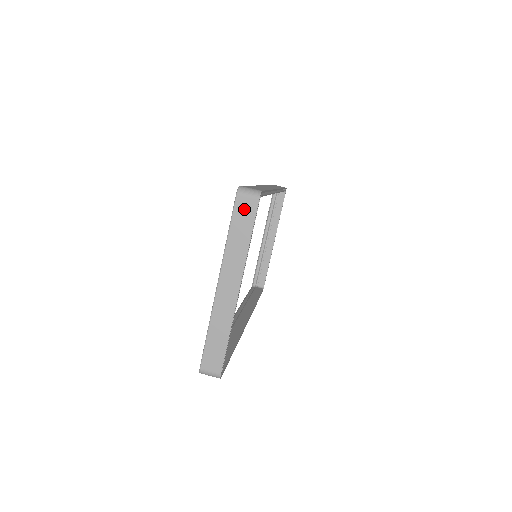
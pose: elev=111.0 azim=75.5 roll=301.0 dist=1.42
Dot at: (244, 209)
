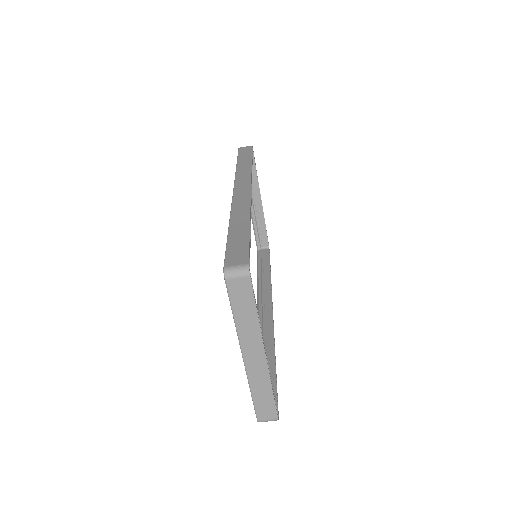
Dot at: (239, 290)
